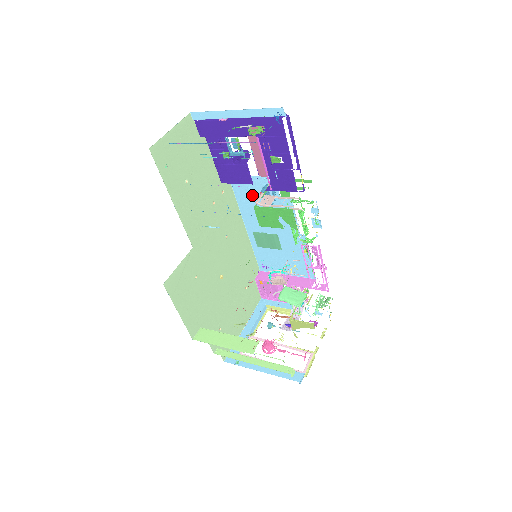
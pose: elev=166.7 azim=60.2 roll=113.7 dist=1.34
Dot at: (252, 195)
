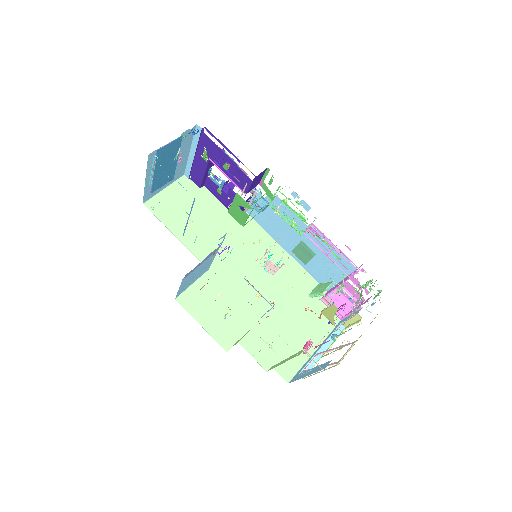
Dot at: (264, 216)
